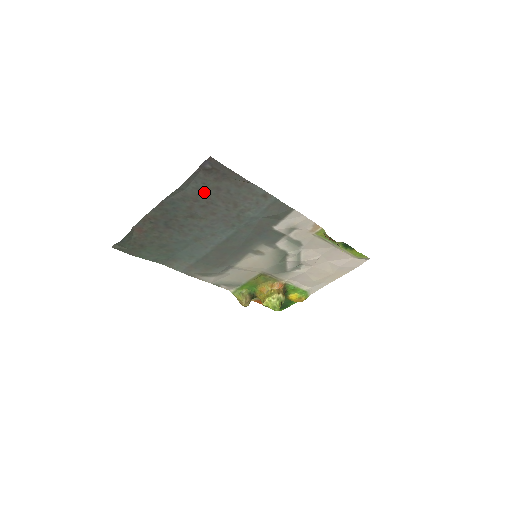
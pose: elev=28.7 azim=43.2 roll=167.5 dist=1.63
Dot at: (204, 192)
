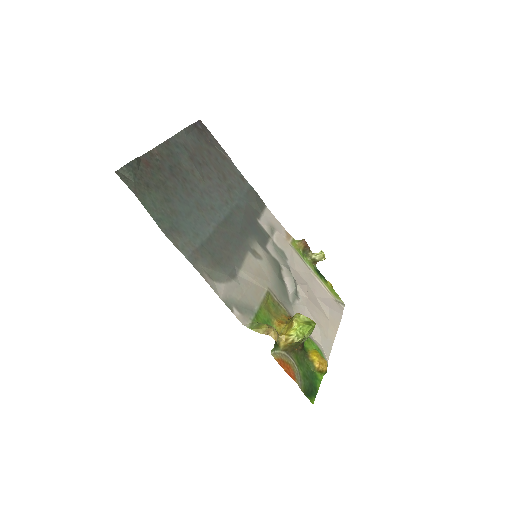
Dot at: (199, 150)
